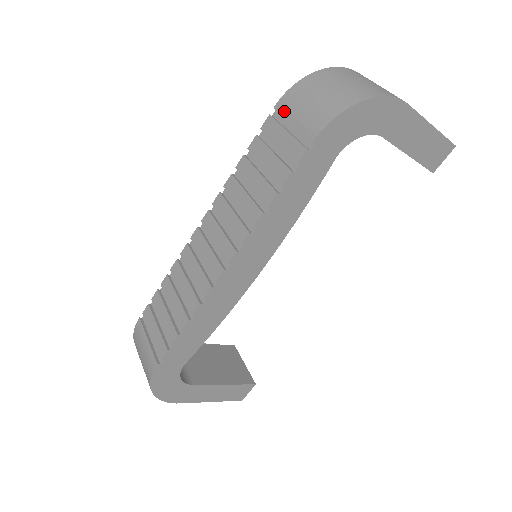
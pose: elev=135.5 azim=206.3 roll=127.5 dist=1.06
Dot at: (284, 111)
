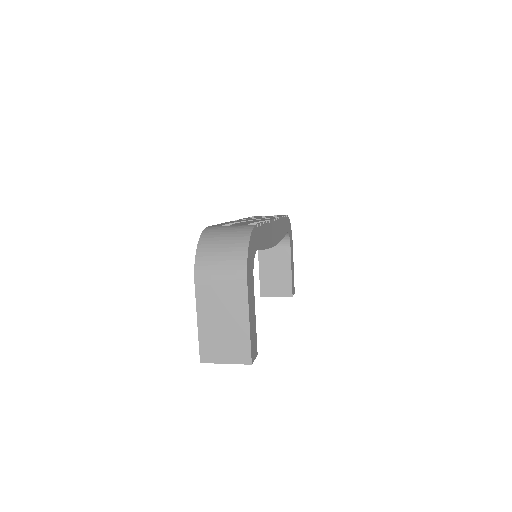
Dot at: occluded
